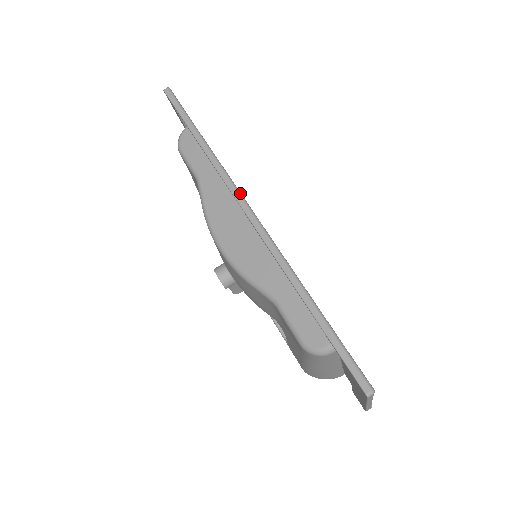
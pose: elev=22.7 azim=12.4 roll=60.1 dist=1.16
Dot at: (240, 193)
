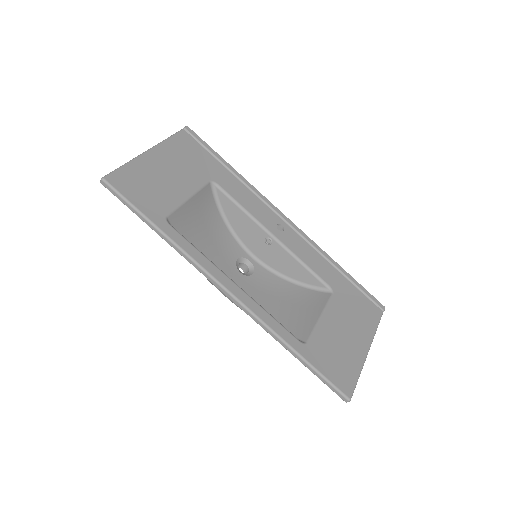
Dot at: (215, 280)
